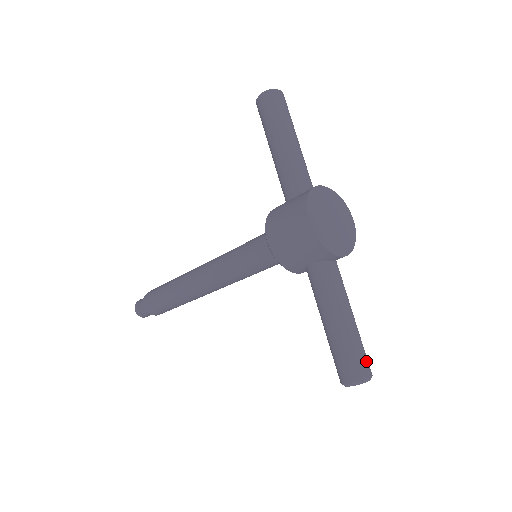
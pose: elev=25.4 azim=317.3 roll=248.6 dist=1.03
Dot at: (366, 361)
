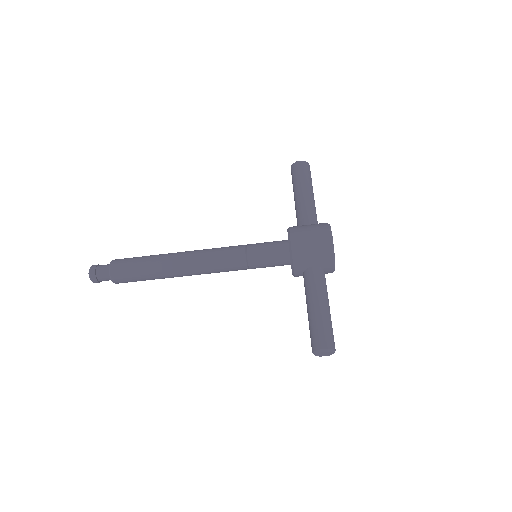
Dot at: occluded
